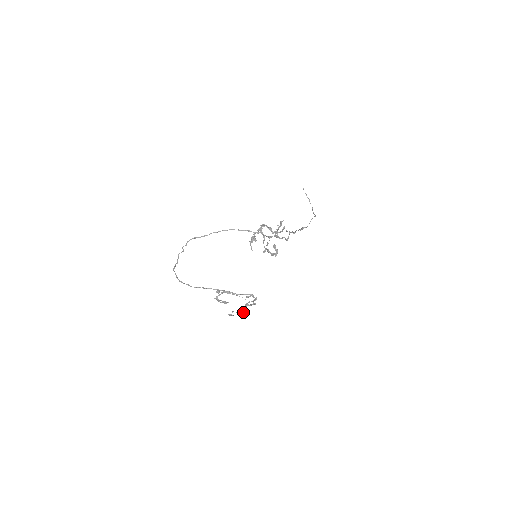
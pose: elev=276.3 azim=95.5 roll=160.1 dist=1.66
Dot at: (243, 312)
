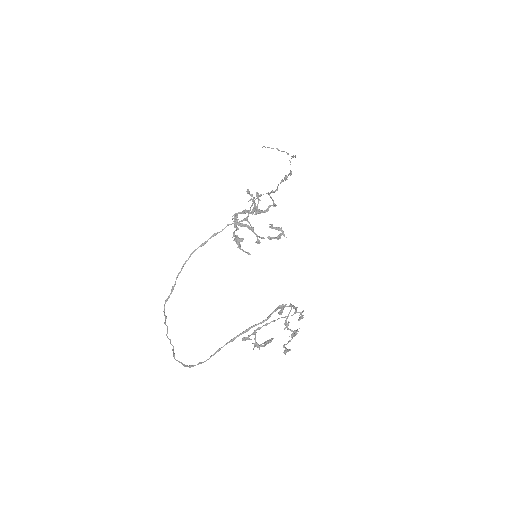
Dot at: (292, 336)
